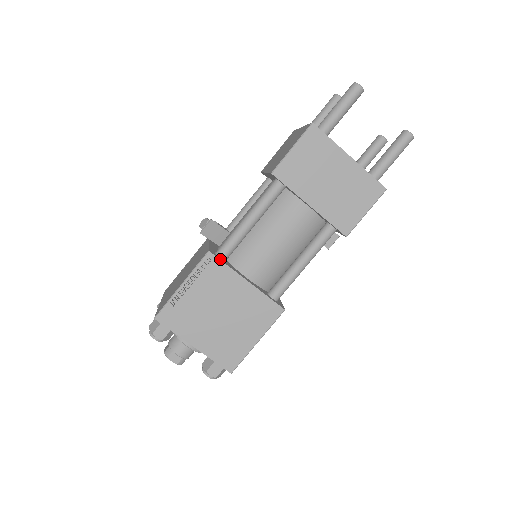
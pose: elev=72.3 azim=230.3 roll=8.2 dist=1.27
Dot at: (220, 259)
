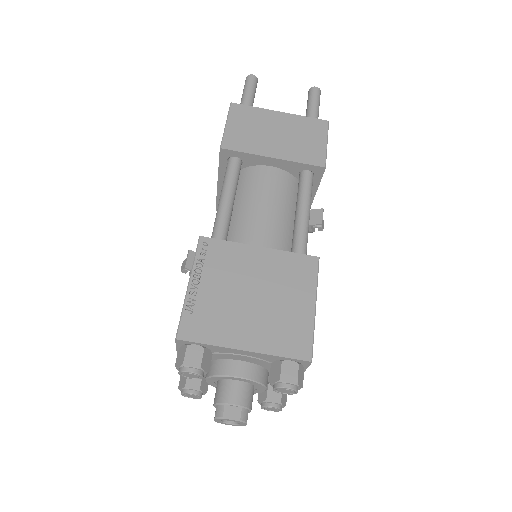
Dot at: (217, 240)
